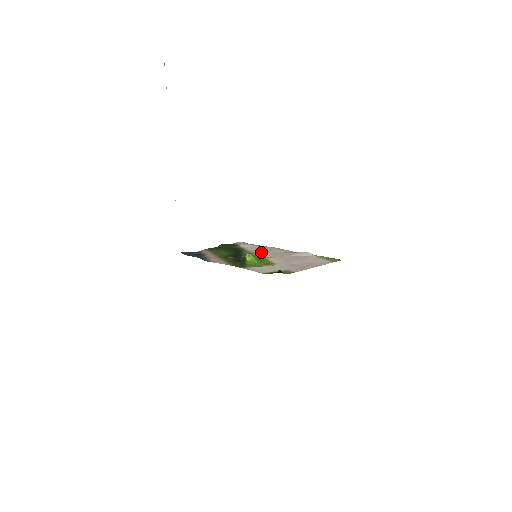
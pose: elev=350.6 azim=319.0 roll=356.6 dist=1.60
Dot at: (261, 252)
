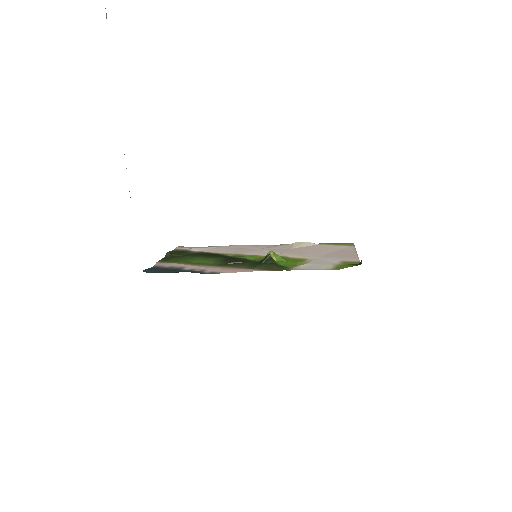
Dot at: (245, 251)
